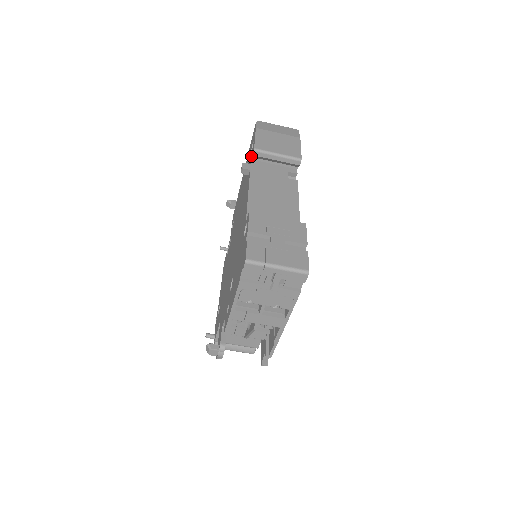
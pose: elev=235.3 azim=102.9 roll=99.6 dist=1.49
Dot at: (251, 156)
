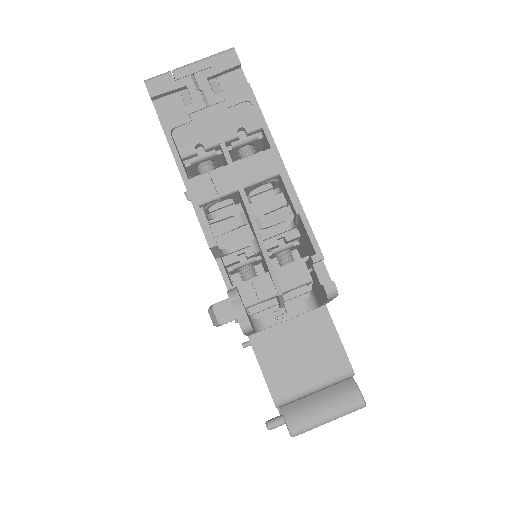
Dot at: occluded
